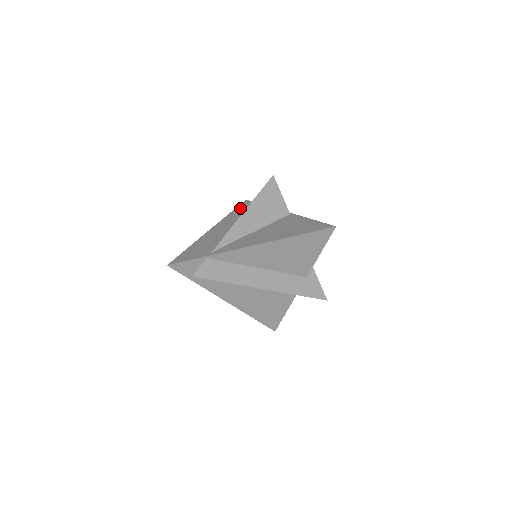
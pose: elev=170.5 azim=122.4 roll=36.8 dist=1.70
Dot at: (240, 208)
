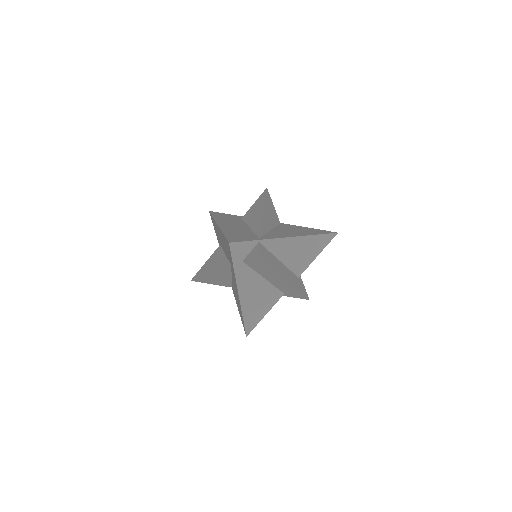
Dot at: (218, 215)
